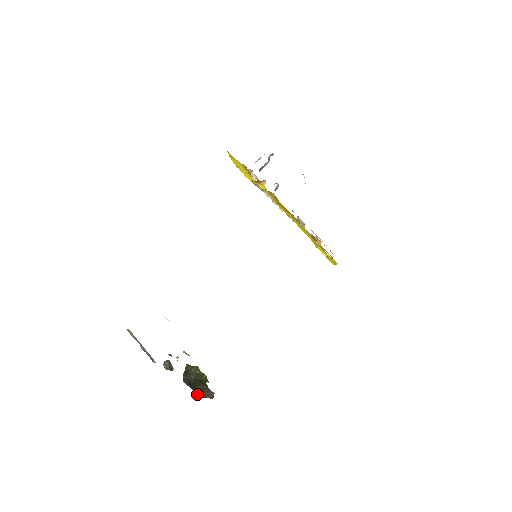
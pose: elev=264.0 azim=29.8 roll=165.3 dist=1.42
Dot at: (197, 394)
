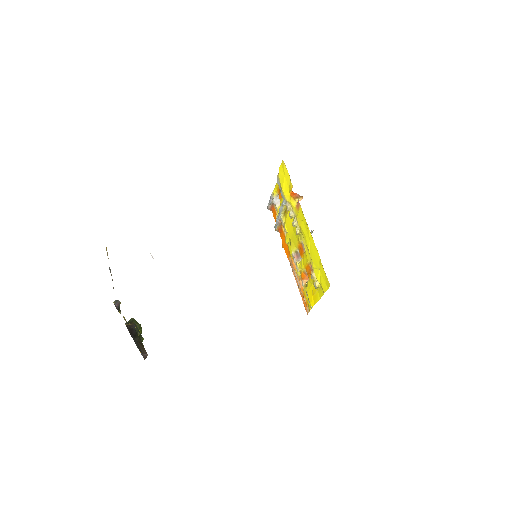
Dot at: (135, 343)
